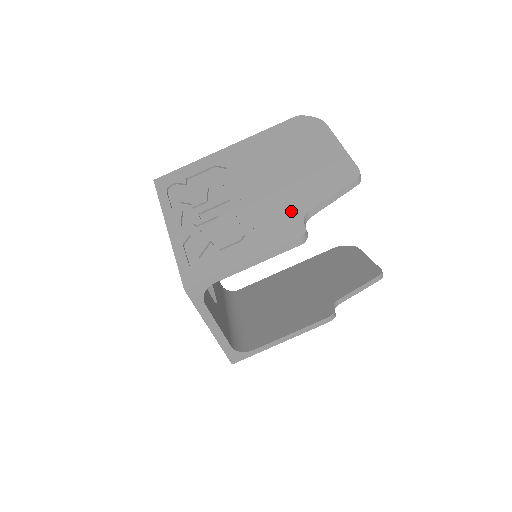
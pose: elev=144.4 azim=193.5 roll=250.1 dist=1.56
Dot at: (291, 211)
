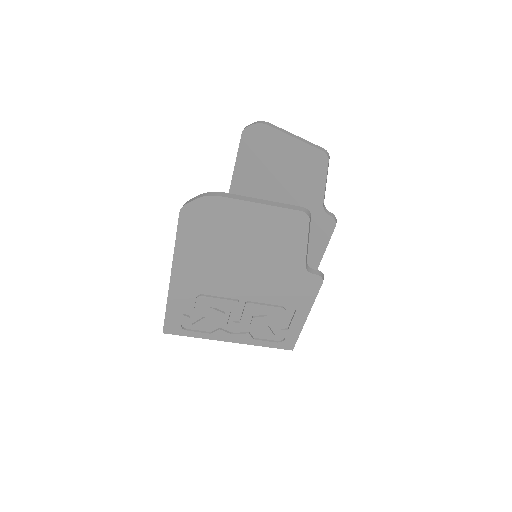
Dot at: (293, 275)
